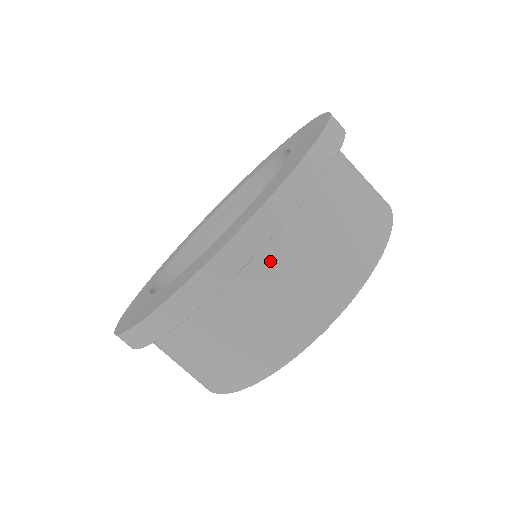
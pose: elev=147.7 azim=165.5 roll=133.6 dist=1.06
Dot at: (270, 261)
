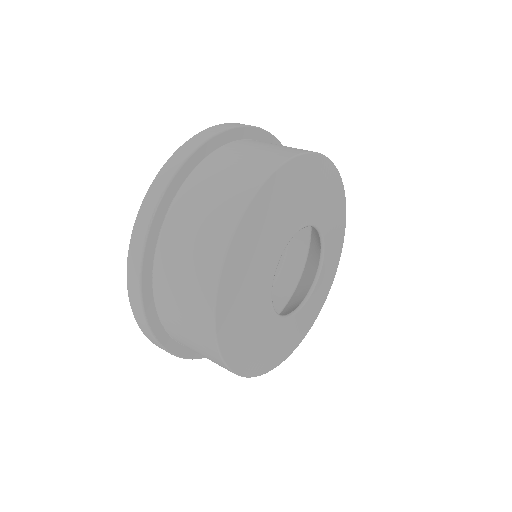
Dot at: (175, 221)
